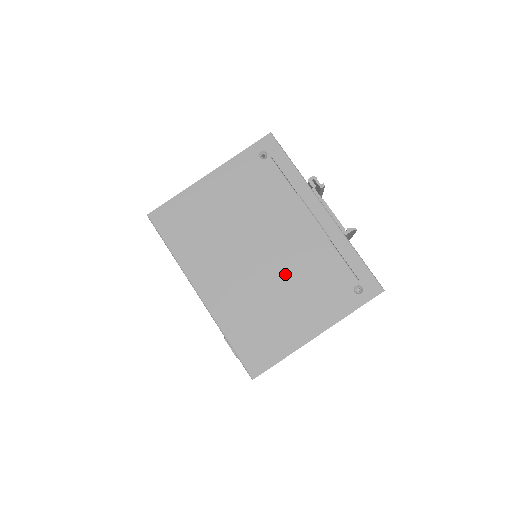
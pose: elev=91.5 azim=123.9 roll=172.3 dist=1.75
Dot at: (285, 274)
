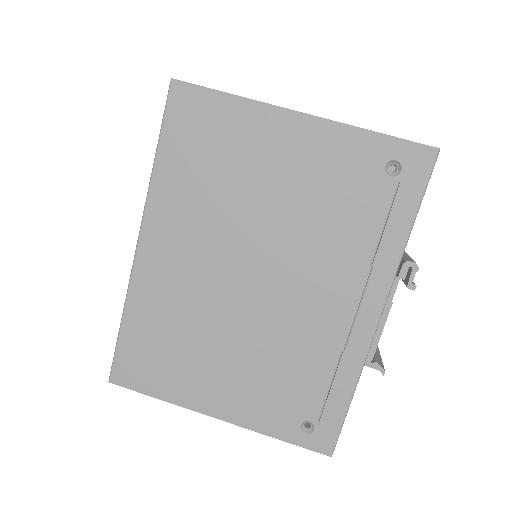
Dot at: (252, 329)
